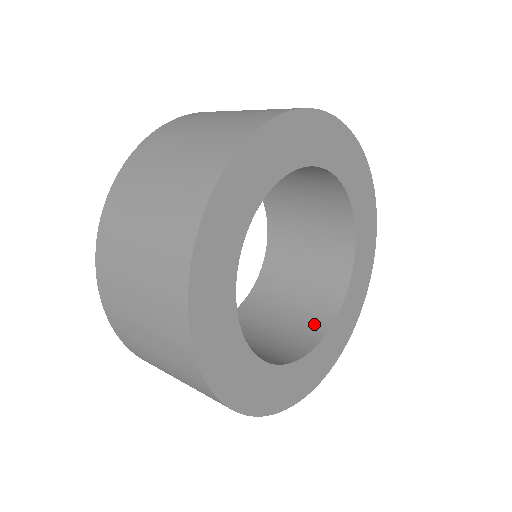
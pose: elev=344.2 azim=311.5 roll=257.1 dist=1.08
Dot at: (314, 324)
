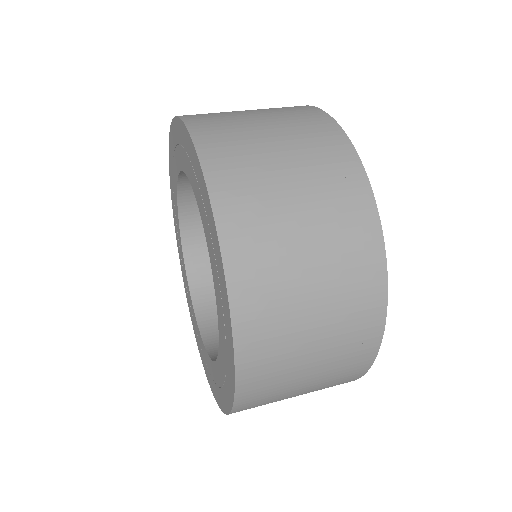
Dot at: occluded
